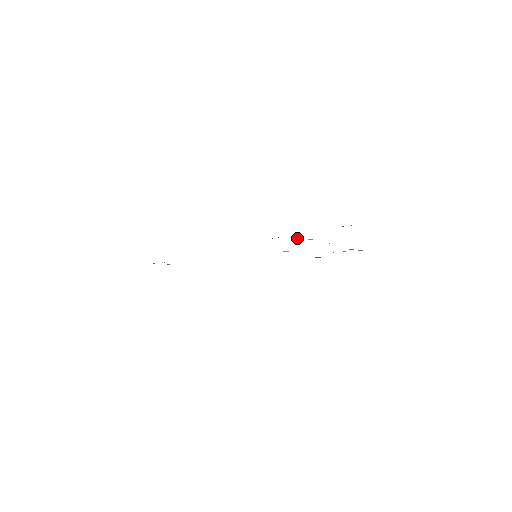
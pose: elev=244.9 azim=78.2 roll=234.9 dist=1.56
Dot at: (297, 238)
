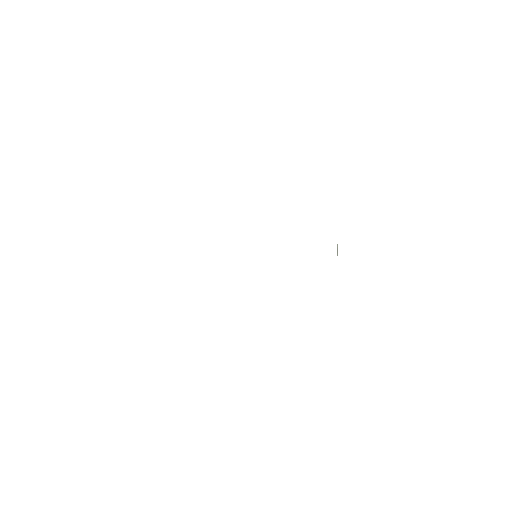
Dot at: occluded
